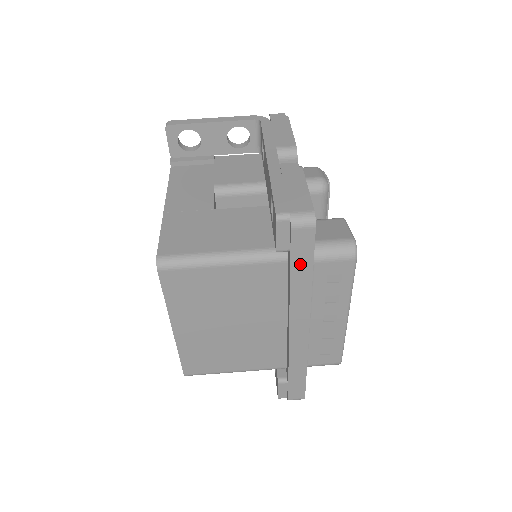
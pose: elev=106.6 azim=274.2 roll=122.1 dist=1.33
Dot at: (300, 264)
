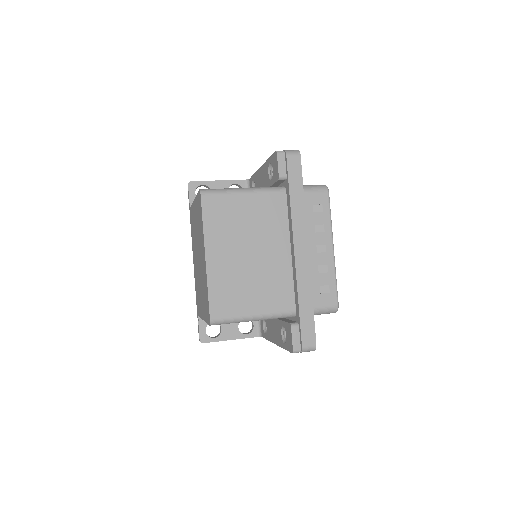
Dot at: (295, 184)
